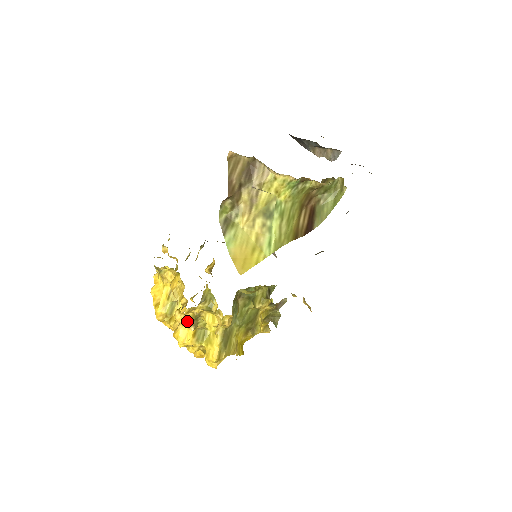
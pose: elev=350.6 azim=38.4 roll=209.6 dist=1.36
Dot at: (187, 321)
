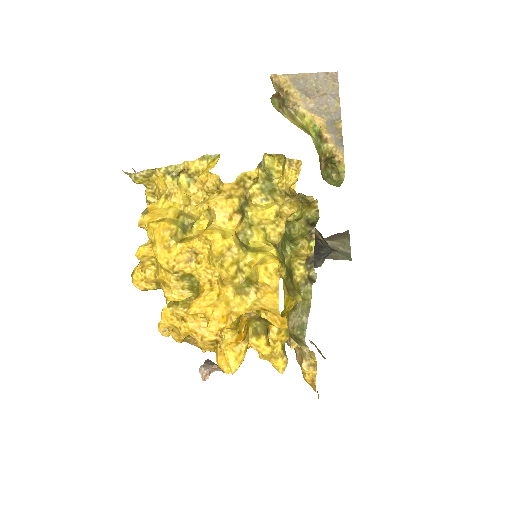
Dot at: (232, 203)
